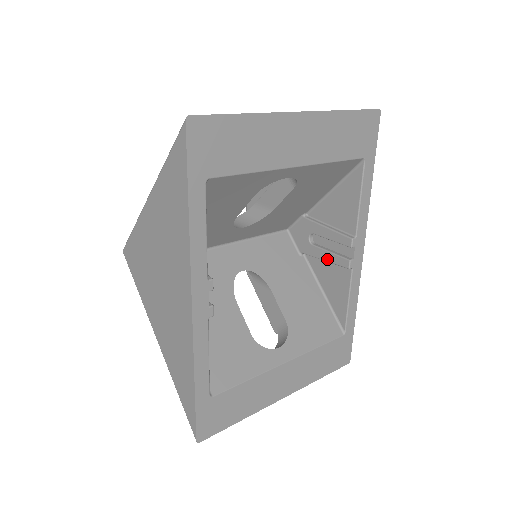
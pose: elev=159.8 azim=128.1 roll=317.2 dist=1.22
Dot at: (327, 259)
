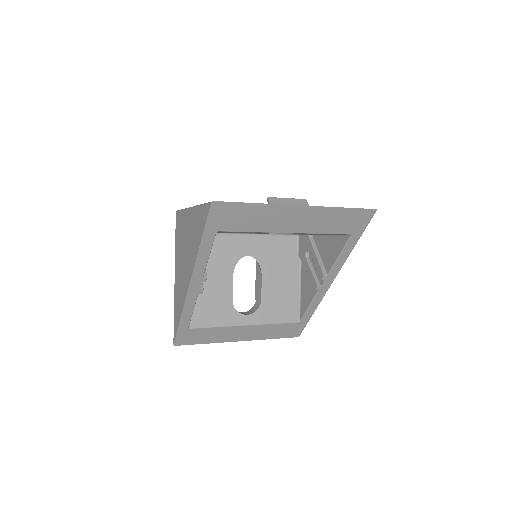
Dot at: (308, 274)
